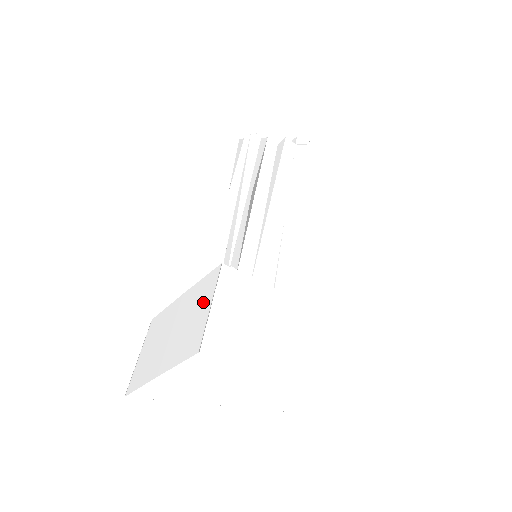
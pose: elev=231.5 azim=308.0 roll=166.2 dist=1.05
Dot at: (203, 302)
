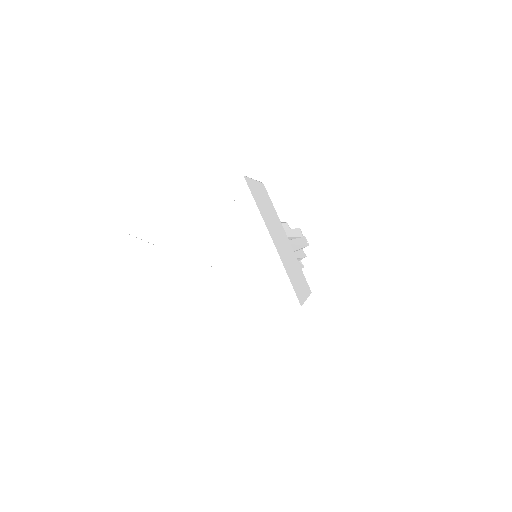
Dot at: occluded
